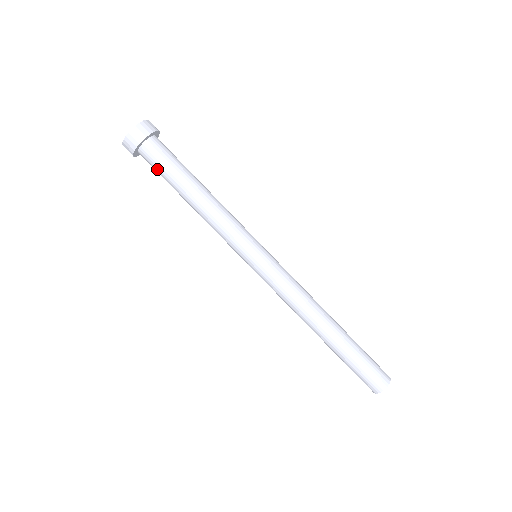
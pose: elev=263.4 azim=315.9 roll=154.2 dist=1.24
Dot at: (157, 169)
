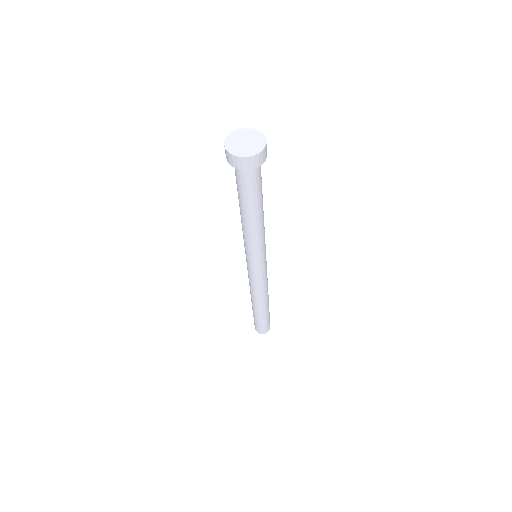
Dot at: (236, 178)
